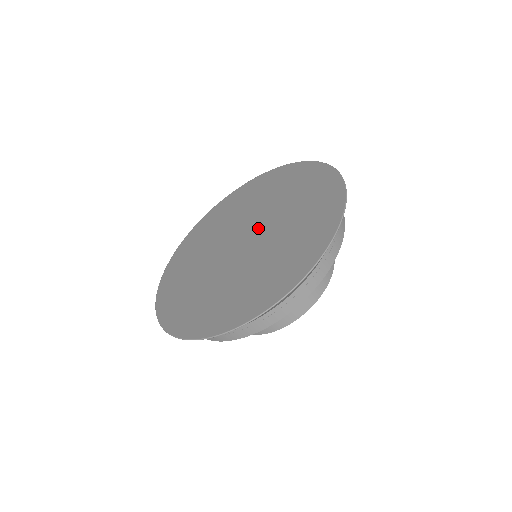
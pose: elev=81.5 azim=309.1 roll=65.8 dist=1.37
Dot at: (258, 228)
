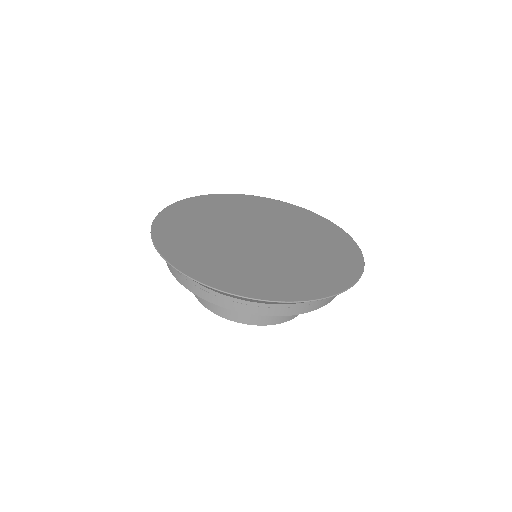
Dot at: (278, 239)
